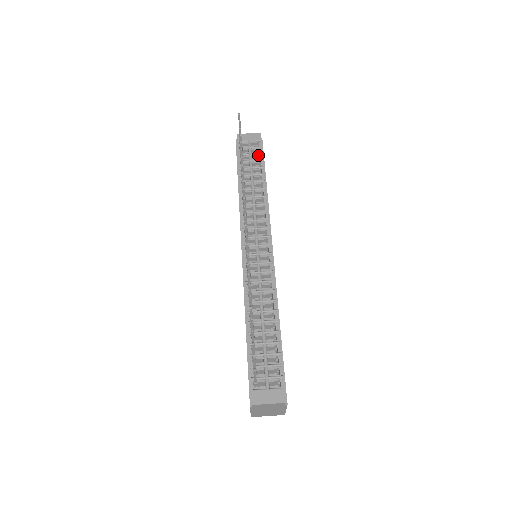
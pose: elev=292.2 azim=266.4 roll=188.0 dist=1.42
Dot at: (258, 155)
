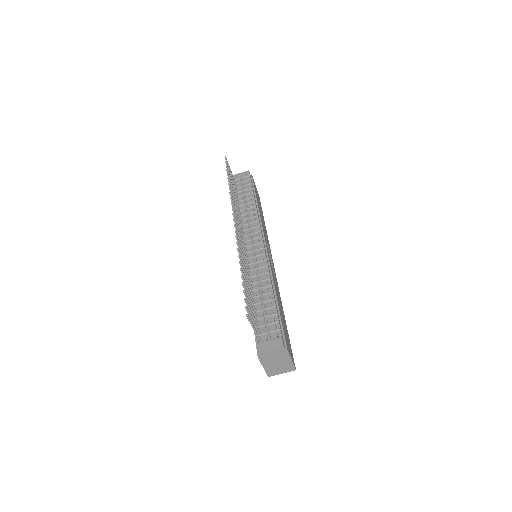
Dot at: (248, 185)
